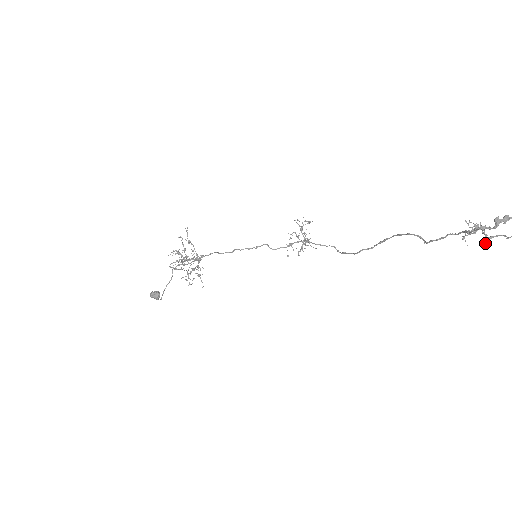
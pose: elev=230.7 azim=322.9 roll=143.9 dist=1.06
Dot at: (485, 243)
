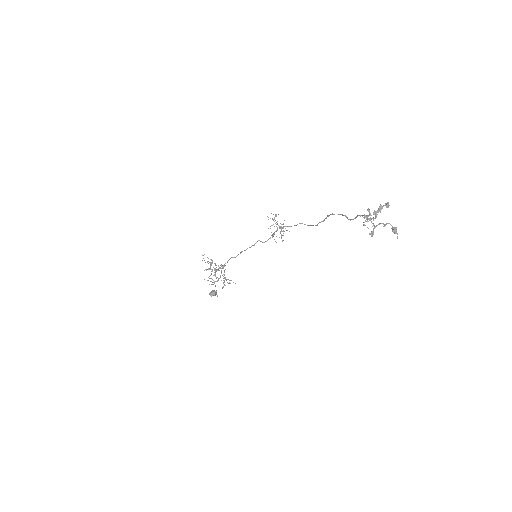
Dot at: occluded
